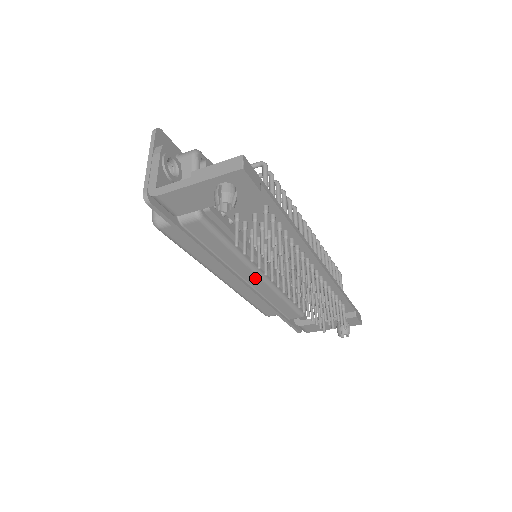
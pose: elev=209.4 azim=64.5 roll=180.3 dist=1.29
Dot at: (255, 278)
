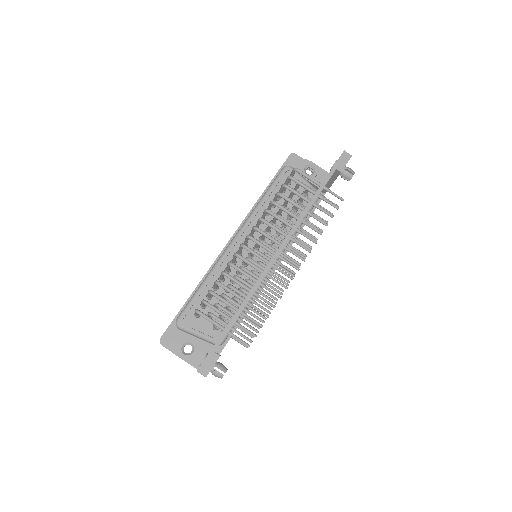
Dot at: occluded
